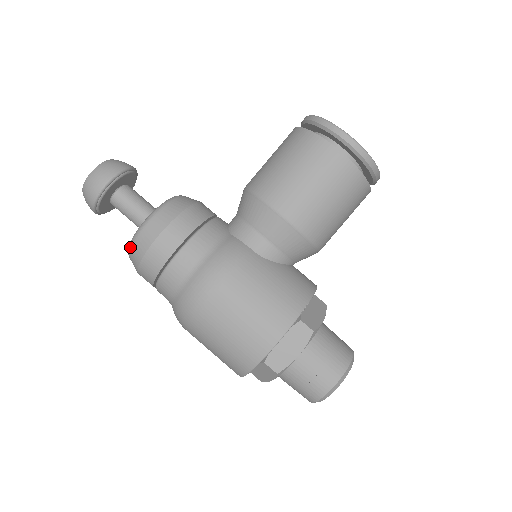
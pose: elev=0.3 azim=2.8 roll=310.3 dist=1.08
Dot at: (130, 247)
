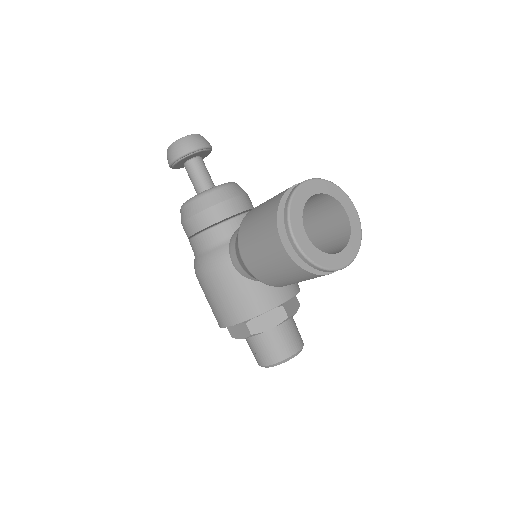
Dot at: occluded
